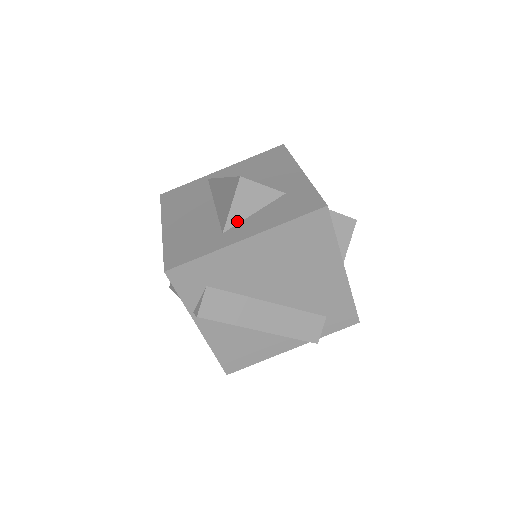
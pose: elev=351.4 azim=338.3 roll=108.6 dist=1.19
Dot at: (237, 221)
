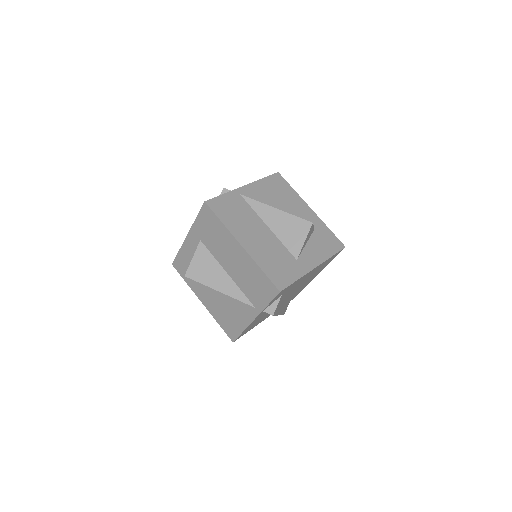
Dot at: (302, 251)
